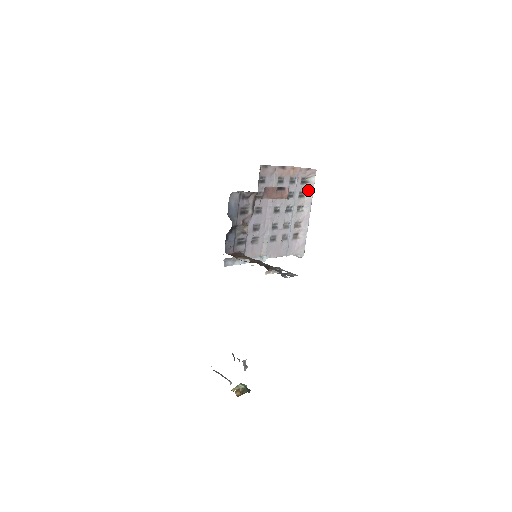
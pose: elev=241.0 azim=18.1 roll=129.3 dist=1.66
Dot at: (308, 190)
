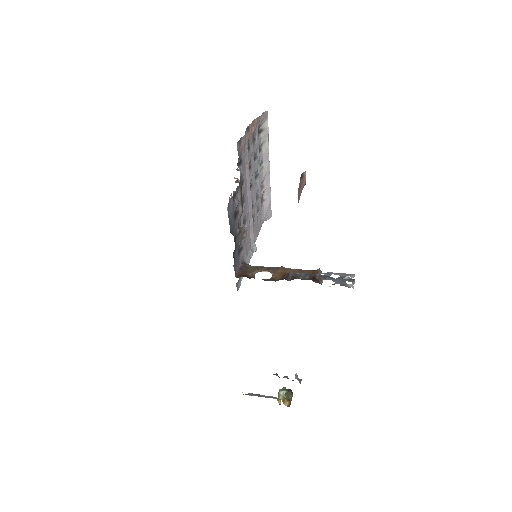
Dot at: (264, 140)
